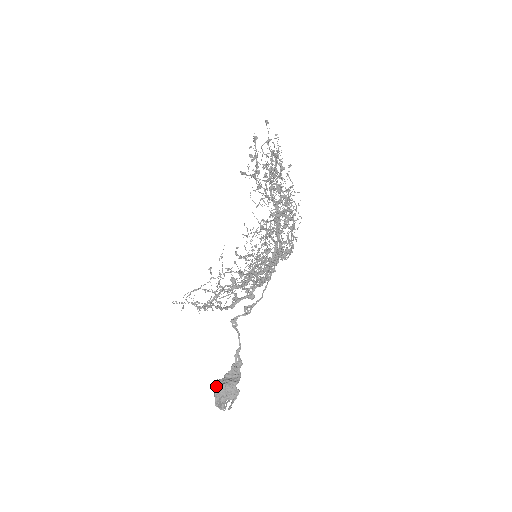
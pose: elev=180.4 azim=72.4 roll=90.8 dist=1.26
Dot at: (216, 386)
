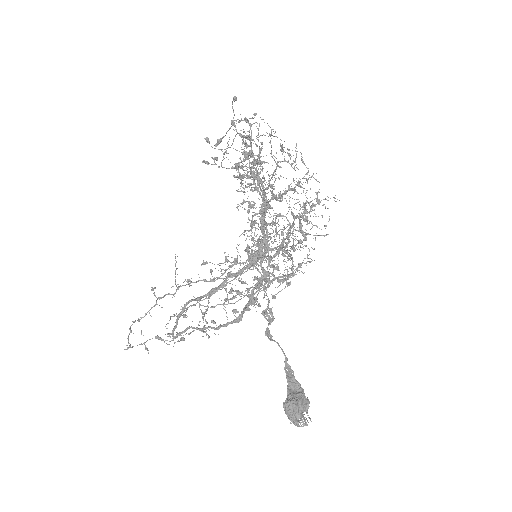
Dot at: (293, 407)
